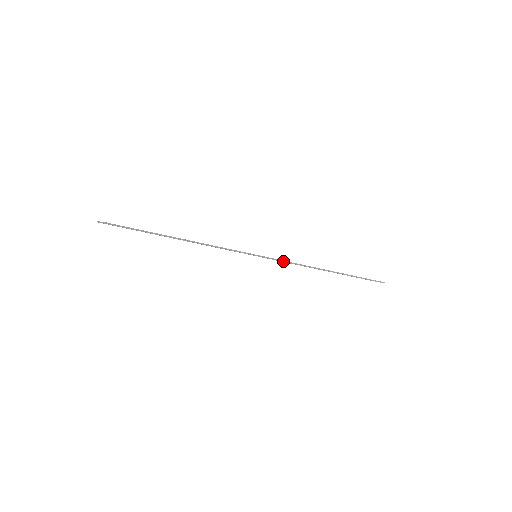
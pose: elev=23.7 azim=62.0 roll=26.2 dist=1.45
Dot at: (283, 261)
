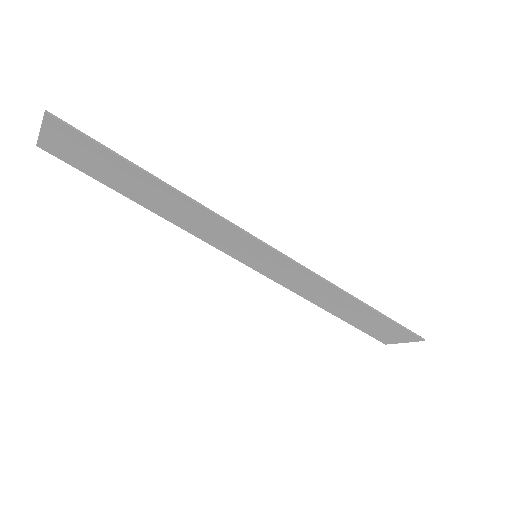
Dot at: (296, 262)
